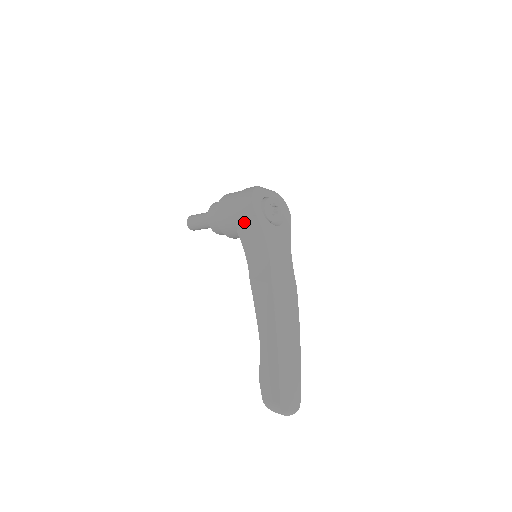
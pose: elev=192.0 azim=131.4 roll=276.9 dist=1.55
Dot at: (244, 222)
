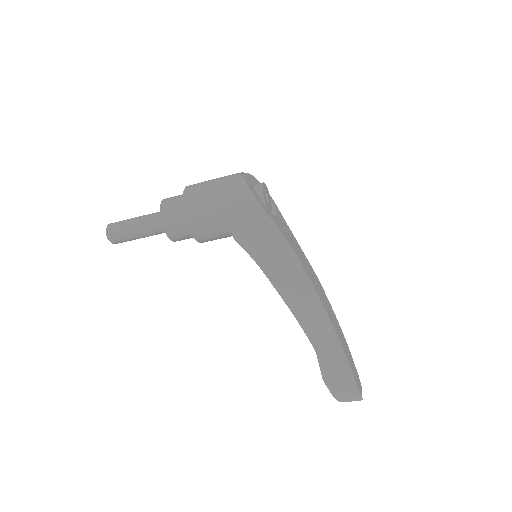
Dot at: (246, 225)
